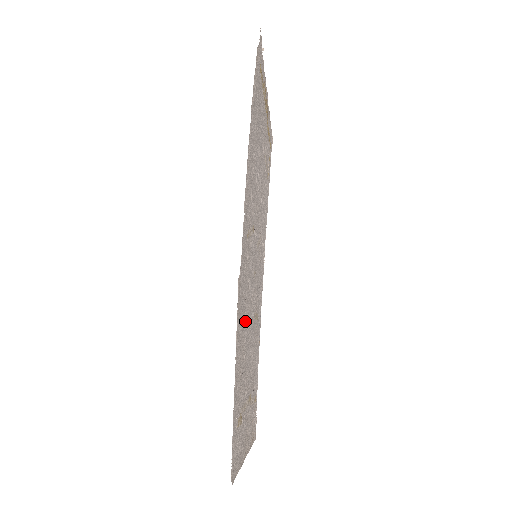
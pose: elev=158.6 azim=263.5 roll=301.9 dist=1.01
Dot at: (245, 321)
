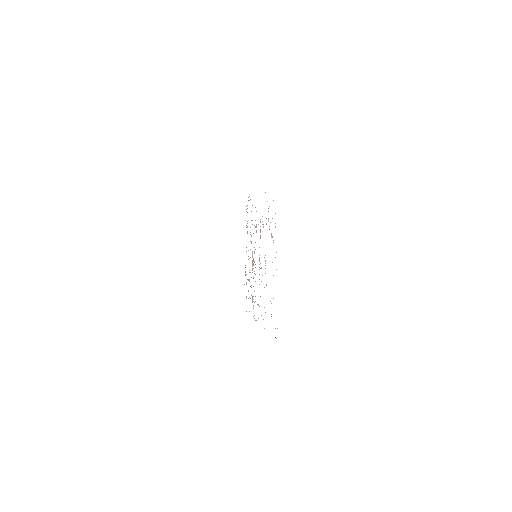
Dot at: occluded
